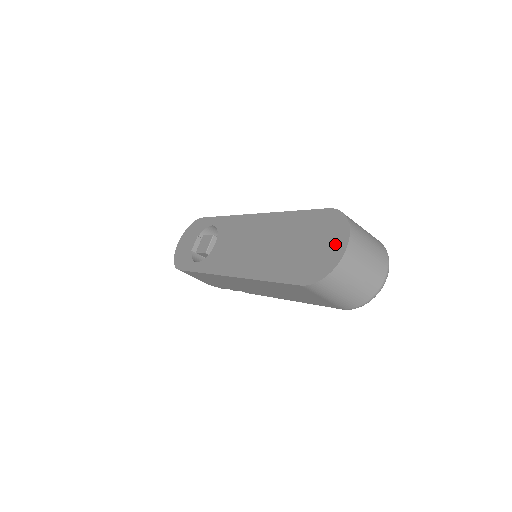
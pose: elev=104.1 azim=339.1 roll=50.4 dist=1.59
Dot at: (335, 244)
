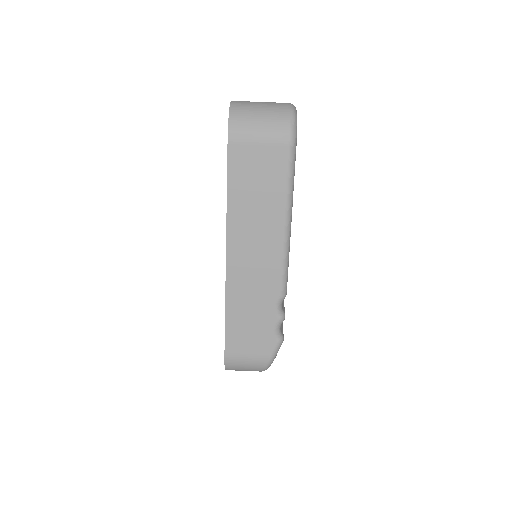
Dot at: occluded
